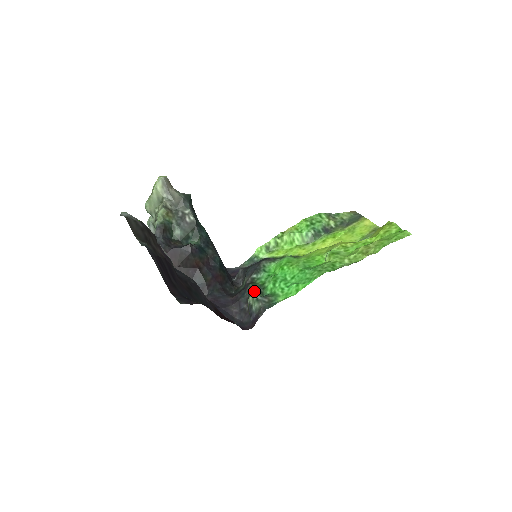
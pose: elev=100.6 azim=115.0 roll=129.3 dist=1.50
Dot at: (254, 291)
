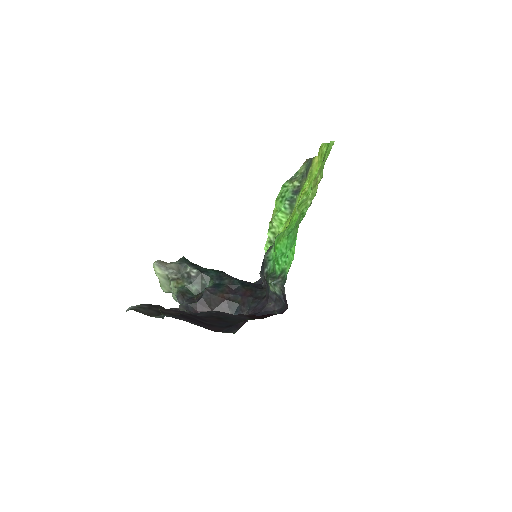
Dot at: (269, 281)
